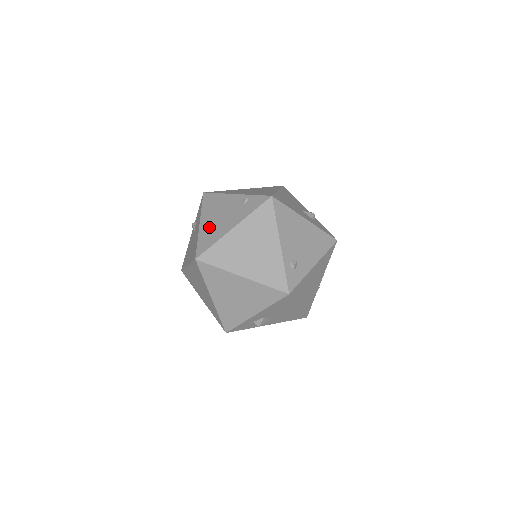
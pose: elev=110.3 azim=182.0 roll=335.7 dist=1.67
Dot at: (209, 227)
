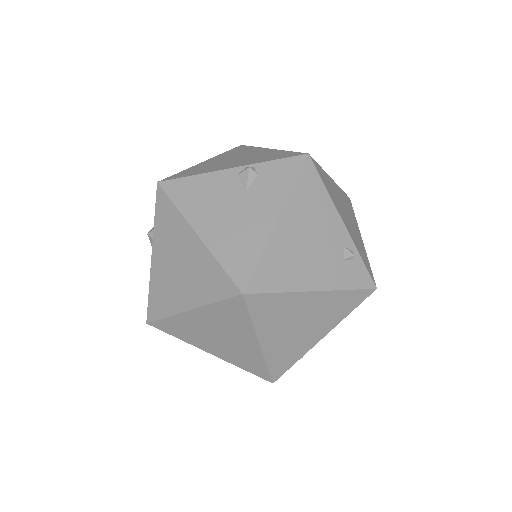
Dot at: (288, 247)
